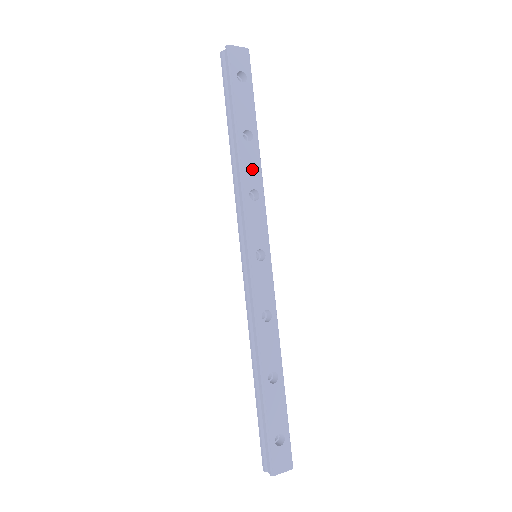
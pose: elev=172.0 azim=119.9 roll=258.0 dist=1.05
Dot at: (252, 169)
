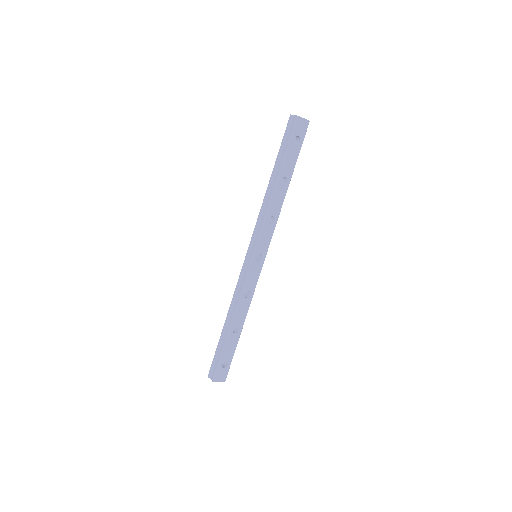
Dot at: (277, 203)
